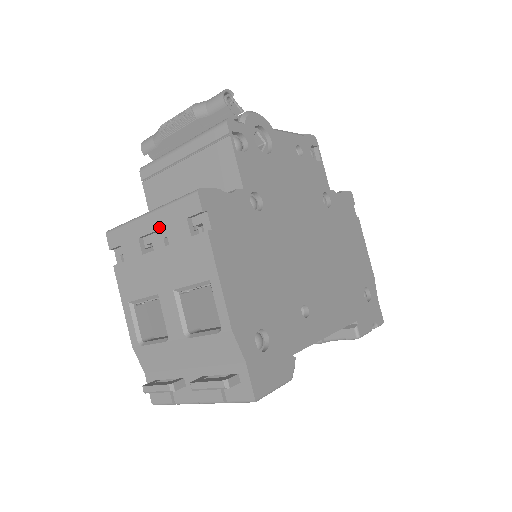
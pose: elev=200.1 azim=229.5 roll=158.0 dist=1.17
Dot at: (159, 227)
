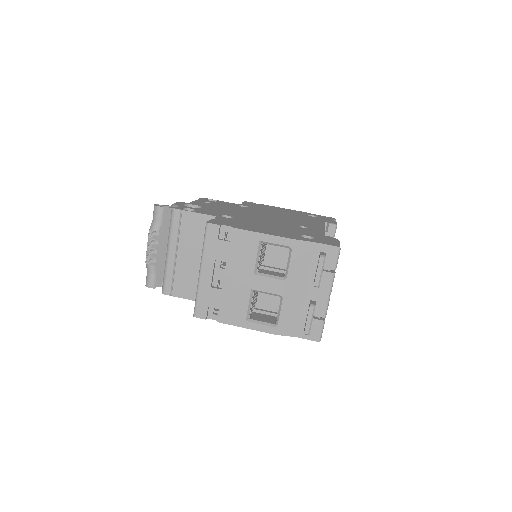
Dot at: (213, 265)
